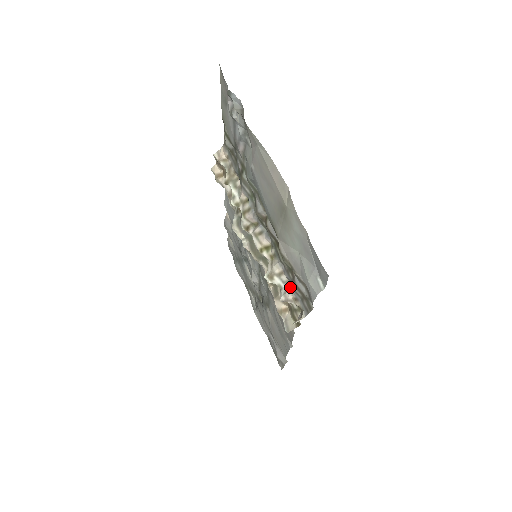
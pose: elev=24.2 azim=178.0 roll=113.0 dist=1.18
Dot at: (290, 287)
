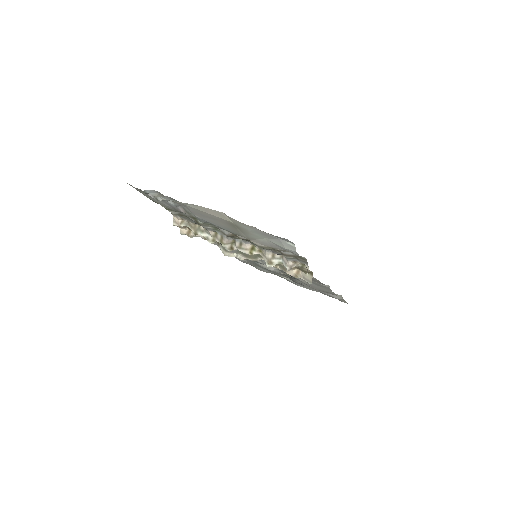
Dot at: (285, 258)
